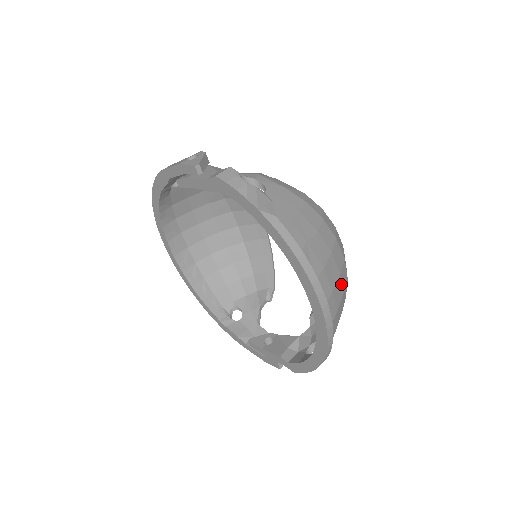
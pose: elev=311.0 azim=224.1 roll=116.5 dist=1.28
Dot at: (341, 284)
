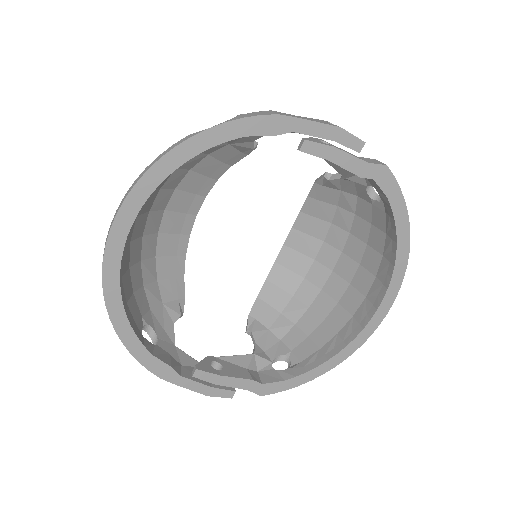
Dot at: (347, 293)
